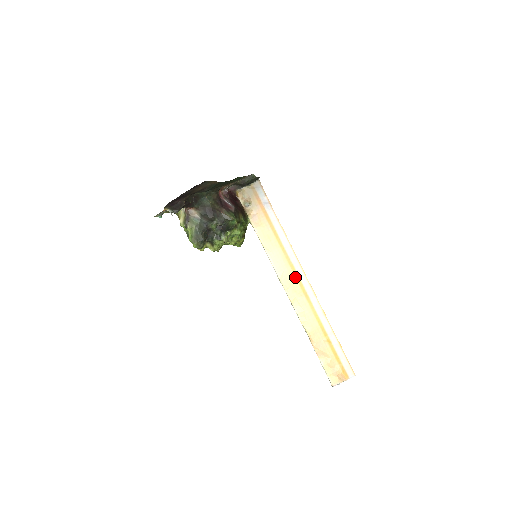
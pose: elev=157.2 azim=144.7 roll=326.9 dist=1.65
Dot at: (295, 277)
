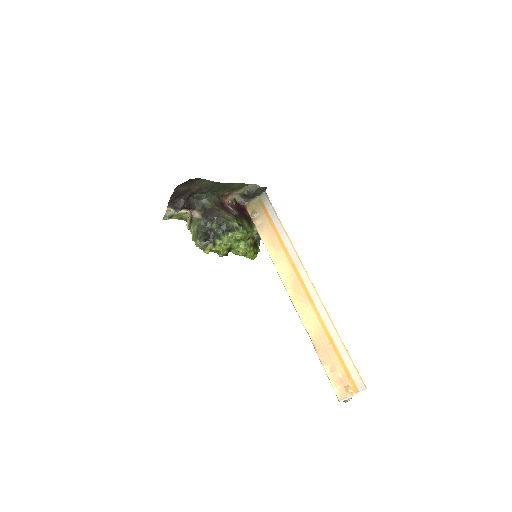
Dot at: (298, 278)
